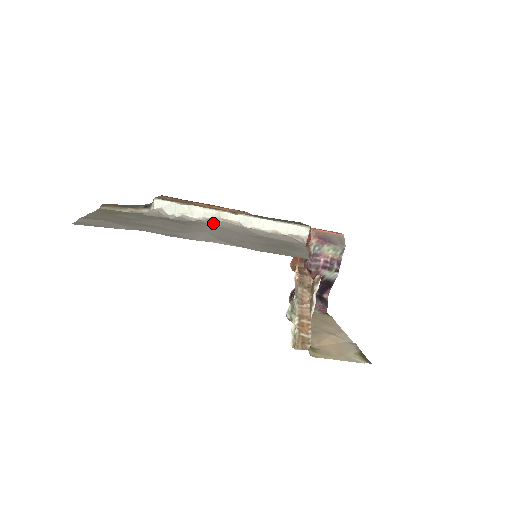
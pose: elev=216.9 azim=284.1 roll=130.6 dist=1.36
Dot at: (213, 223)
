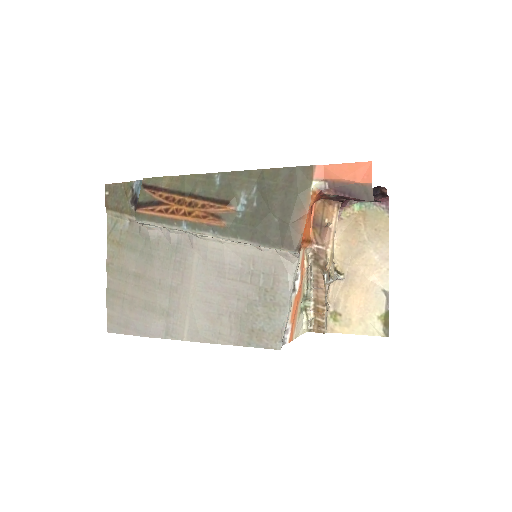
Dot at: (197, 249)
